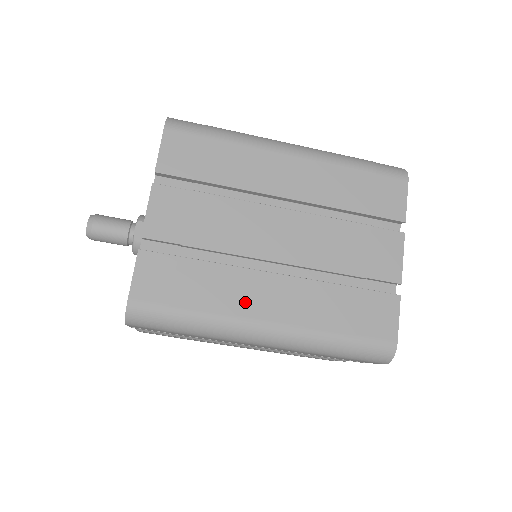
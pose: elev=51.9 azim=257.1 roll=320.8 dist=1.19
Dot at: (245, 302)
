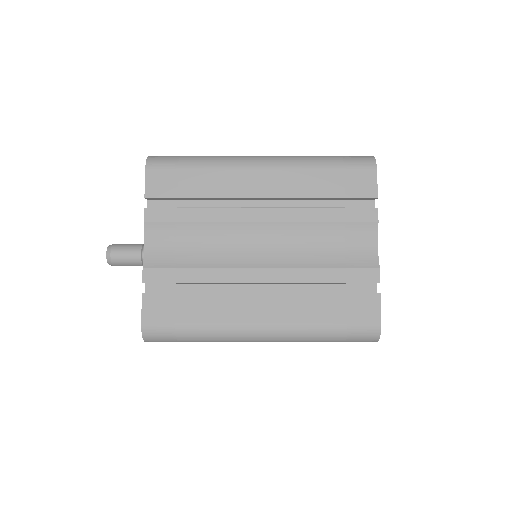
Dot at: occluded
